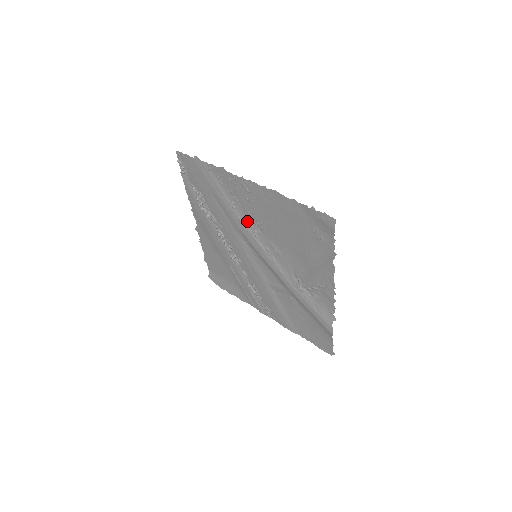
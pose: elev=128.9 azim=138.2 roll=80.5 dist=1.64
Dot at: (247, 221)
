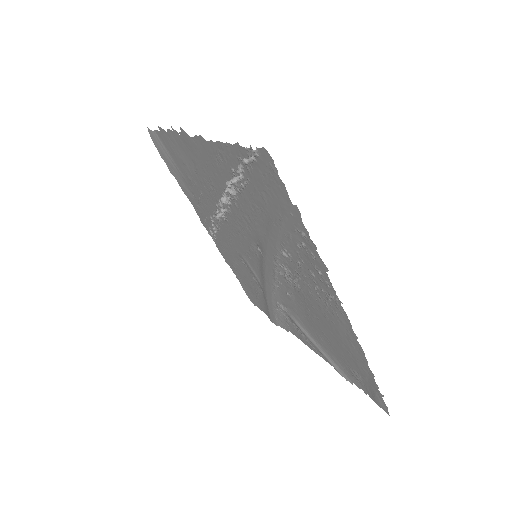
Dot at: (286, 267)
